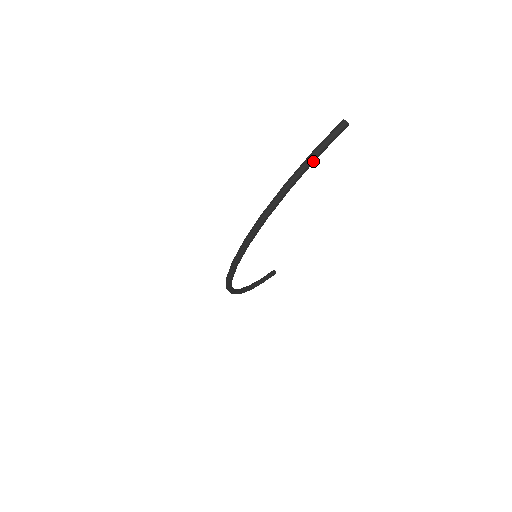
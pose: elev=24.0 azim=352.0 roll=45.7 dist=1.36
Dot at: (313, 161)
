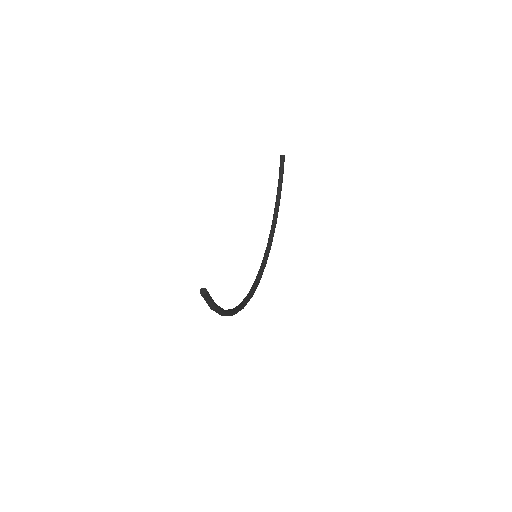
Dot at: (217, 309)
